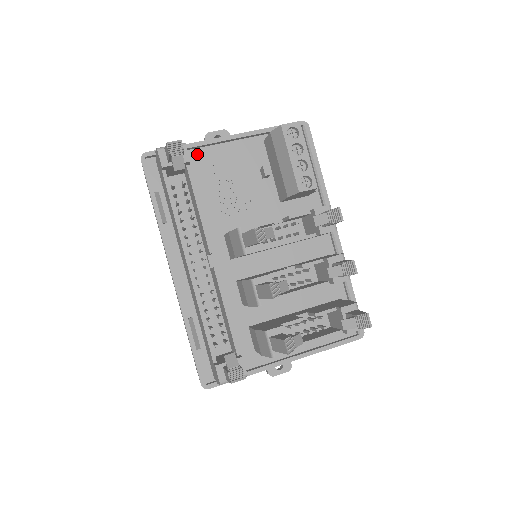
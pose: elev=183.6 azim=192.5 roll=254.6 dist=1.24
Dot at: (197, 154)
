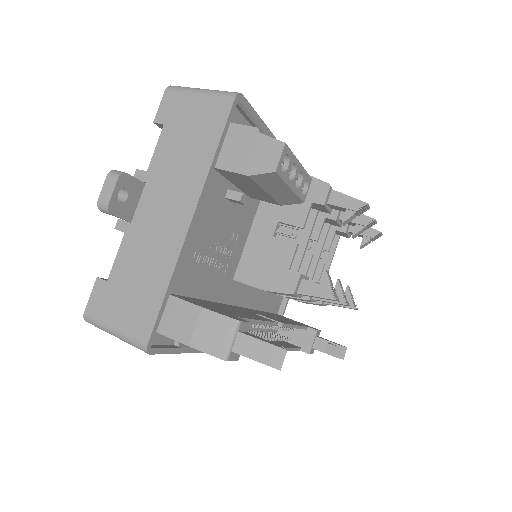
Dot at: occluded
